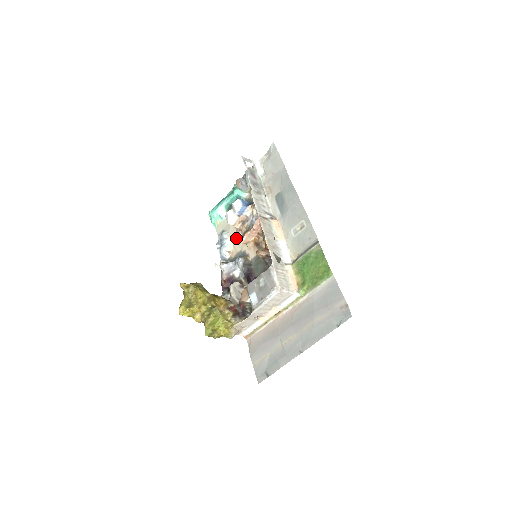
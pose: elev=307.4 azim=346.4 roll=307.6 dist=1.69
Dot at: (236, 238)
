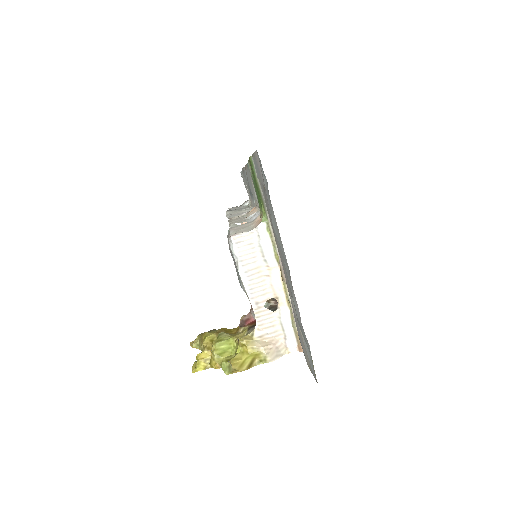
Dot at: occluded
